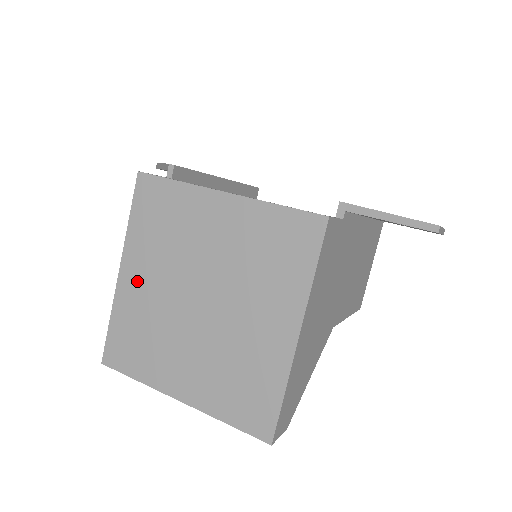
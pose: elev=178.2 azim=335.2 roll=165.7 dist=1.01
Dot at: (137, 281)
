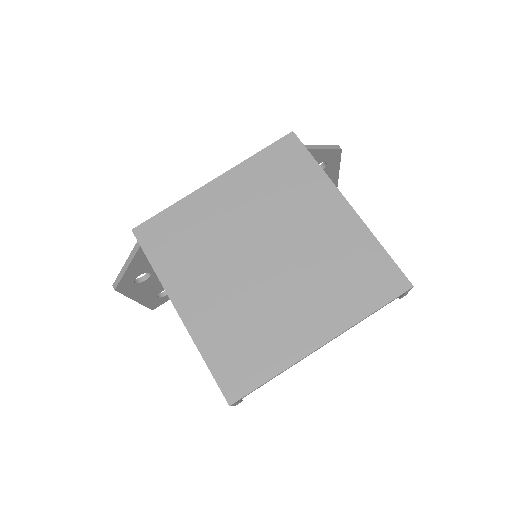
Dot at: (201, 301)
